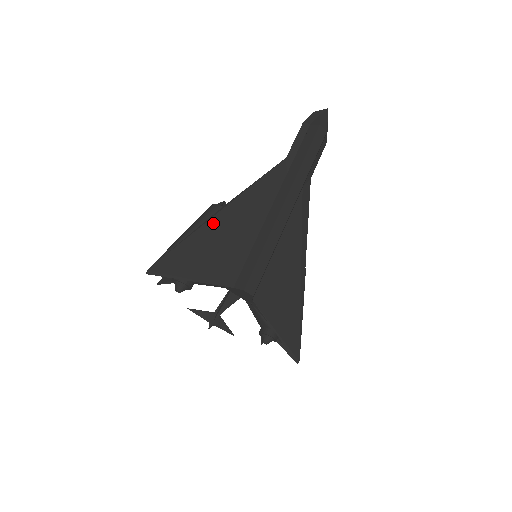
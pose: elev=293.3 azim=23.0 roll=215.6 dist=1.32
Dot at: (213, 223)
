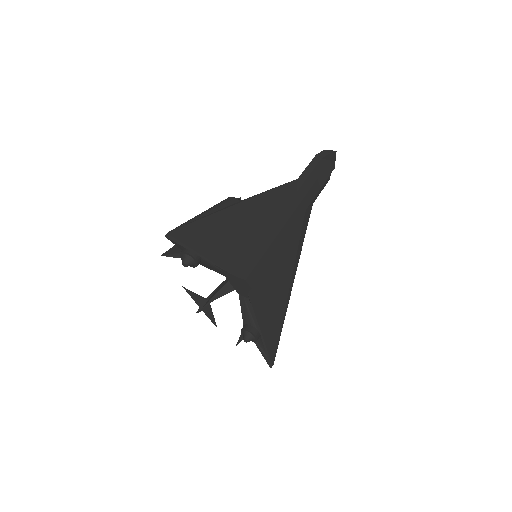
Dot at: (230, 212)
